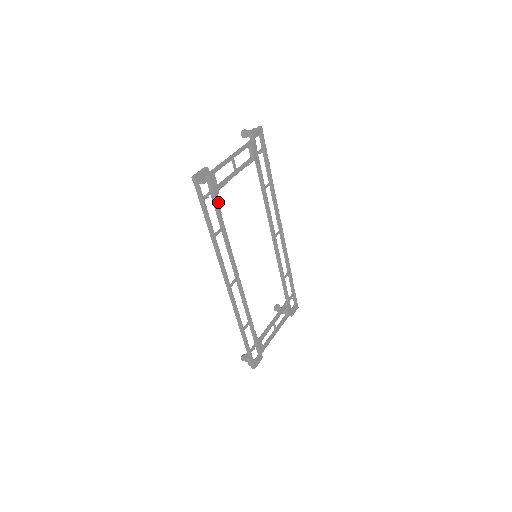
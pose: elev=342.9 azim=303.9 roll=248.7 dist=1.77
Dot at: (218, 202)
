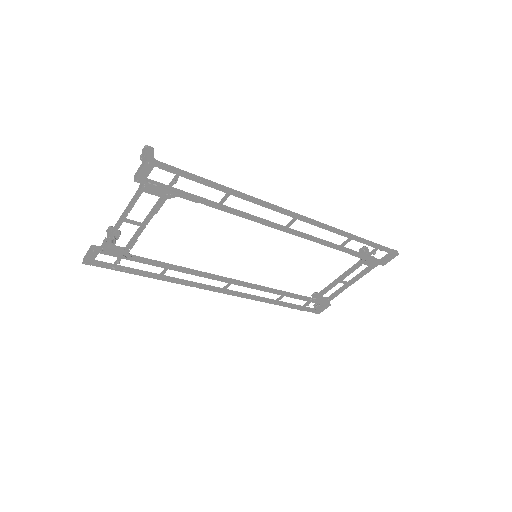
Dot at: (137, 259)
